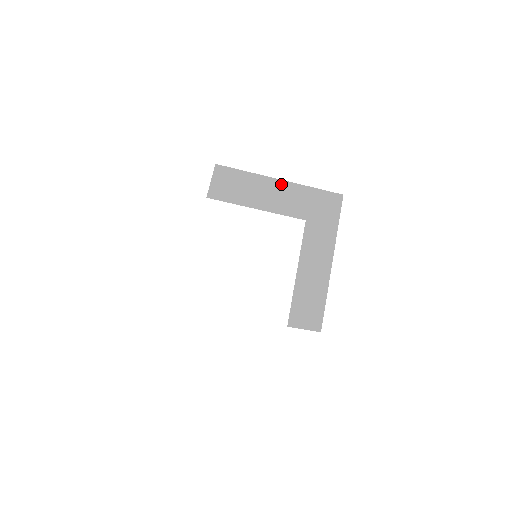
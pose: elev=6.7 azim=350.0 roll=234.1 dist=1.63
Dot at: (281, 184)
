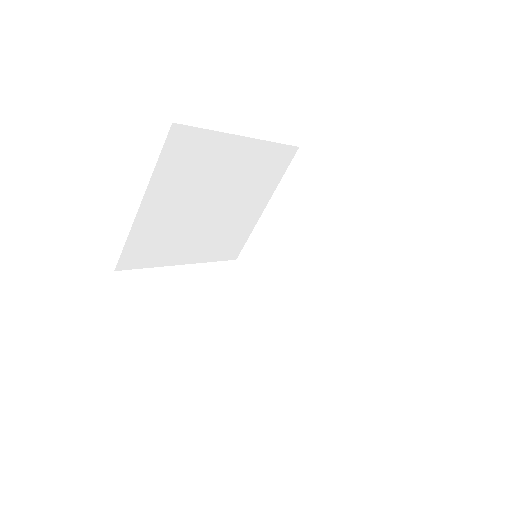
Dot at: (343, 206)
